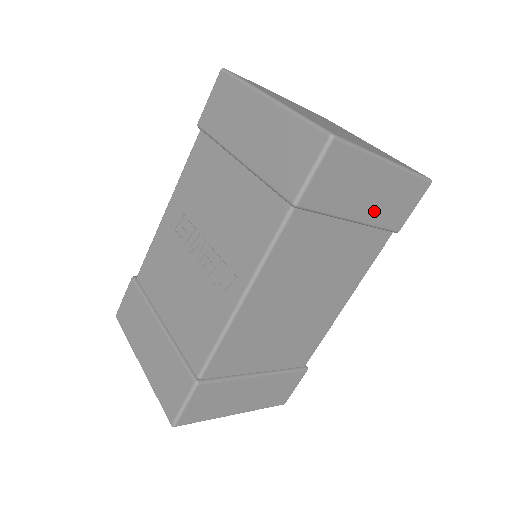
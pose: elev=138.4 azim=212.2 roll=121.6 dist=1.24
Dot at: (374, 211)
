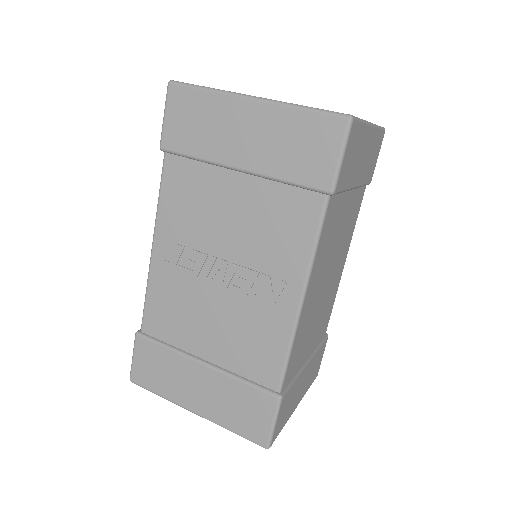
Dot at: (363, 172)
